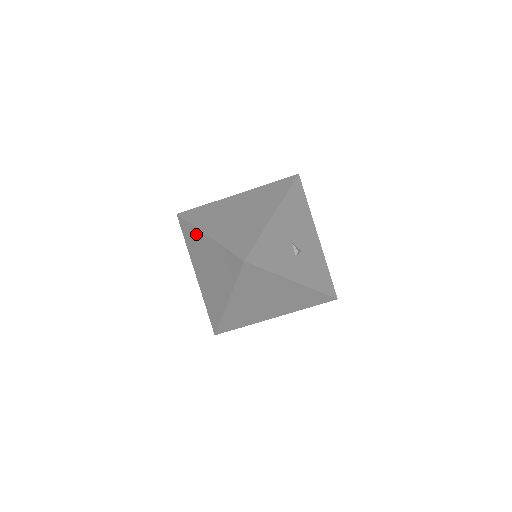
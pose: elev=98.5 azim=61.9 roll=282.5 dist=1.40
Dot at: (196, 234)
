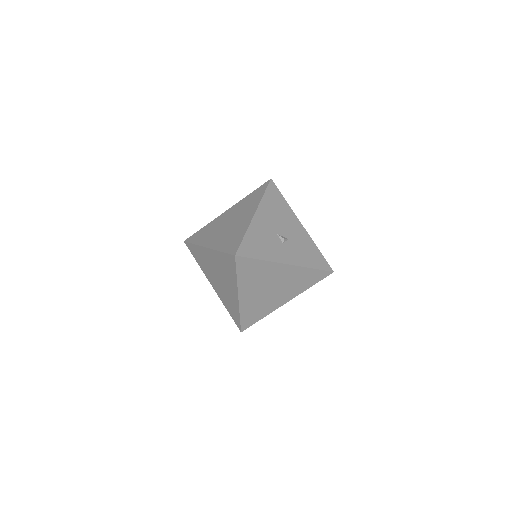
Dot at: (200, 251)
